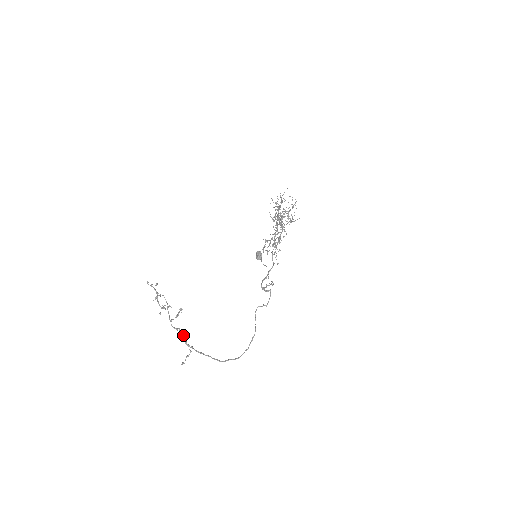
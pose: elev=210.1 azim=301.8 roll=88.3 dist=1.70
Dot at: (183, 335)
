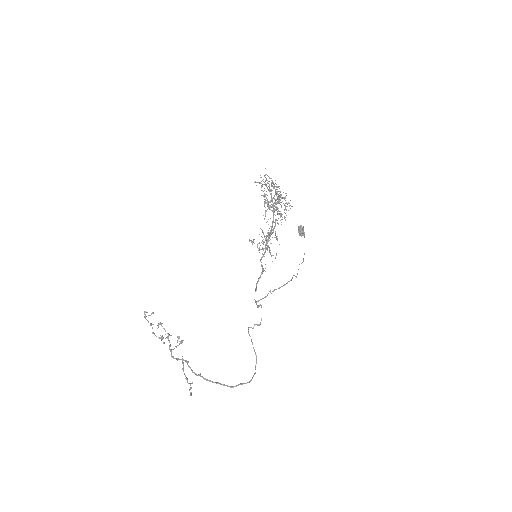
Dot at: (187, 363)
